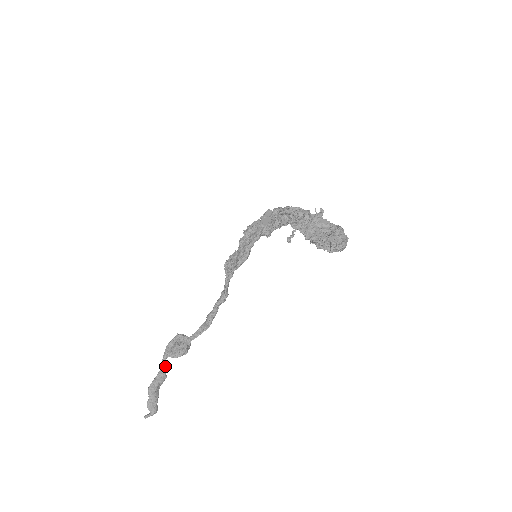
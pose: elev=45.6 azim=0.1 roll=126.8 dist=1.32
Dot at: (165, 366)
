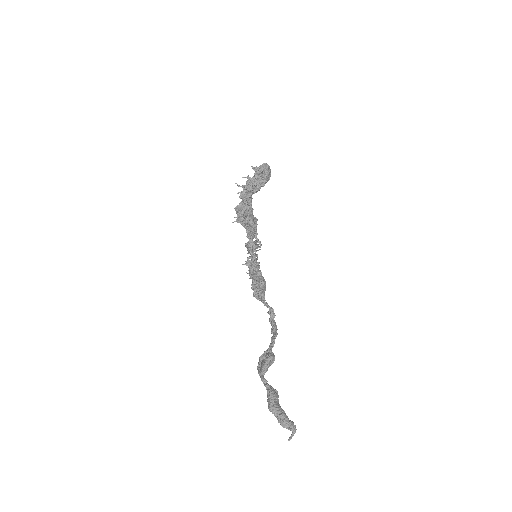
Dot at: (269, 385)
